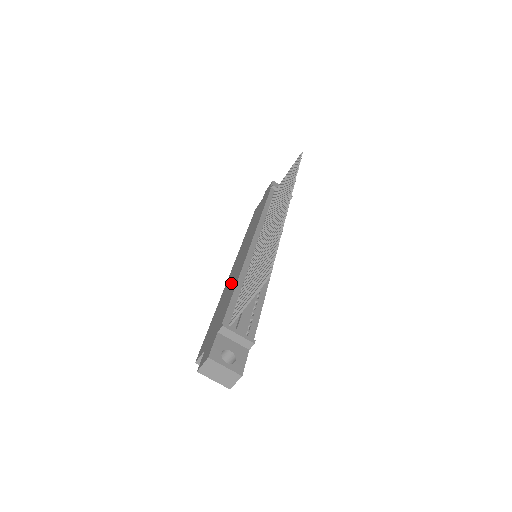
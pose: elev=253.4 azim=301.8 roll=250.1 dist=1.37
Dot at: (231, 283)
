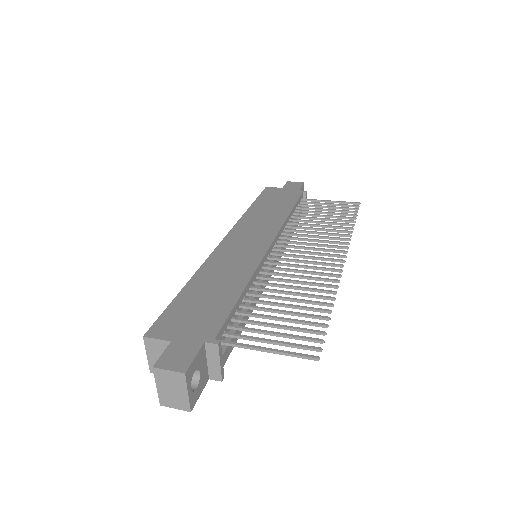
Dot at: (228, 272)
